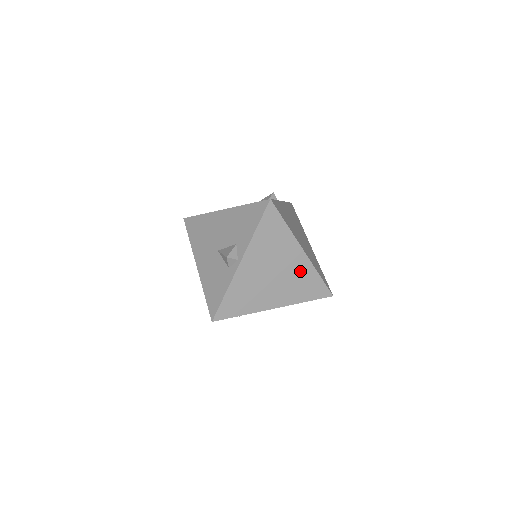
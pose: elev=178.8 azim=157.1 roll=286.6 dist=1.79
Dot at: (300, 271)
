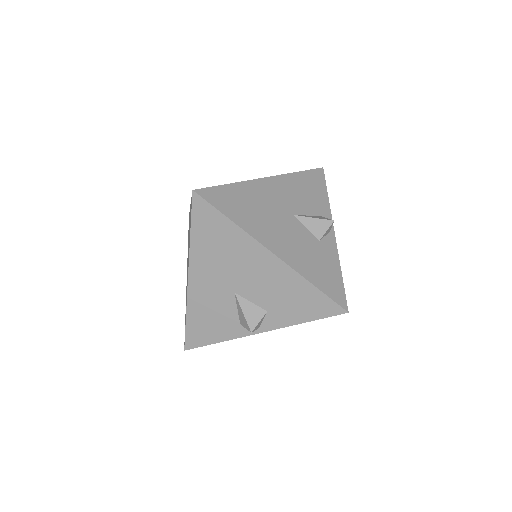
Dot at: occluded
